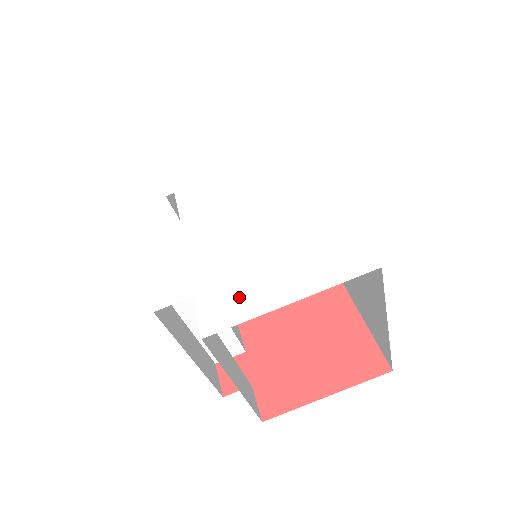
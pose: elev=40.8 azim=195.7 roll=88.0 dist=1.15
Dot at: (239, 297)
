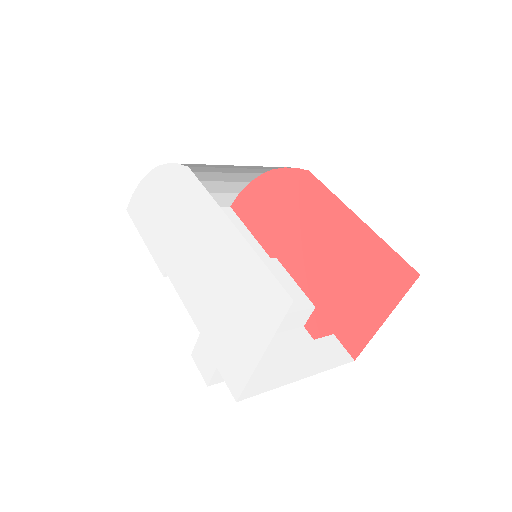
Dot at: (236, 360)
